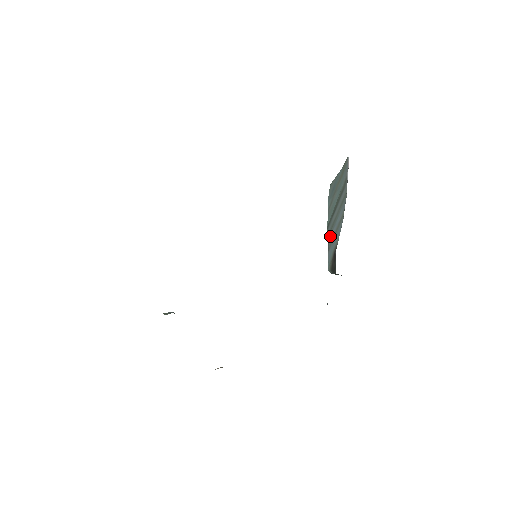
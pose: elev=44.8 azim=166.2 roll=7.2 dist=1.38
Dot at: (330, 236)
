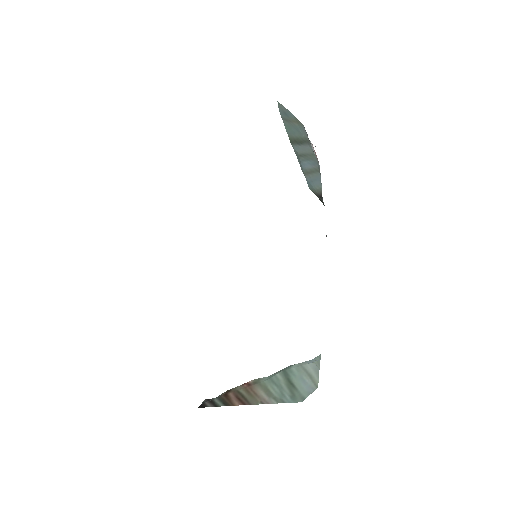
Dot at: (301, 163)
